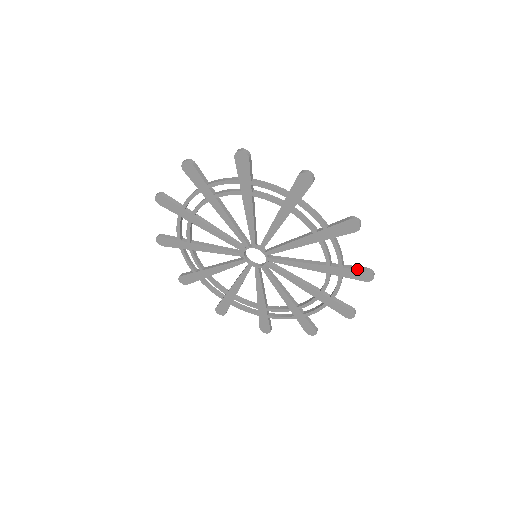
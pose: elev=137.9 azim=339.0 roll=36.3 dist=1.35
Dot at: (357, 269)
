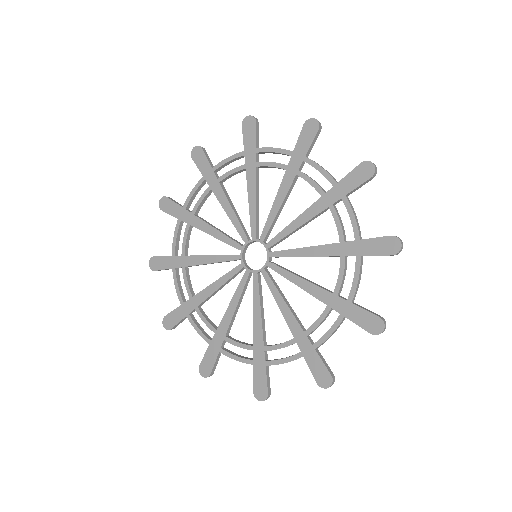
Dot at: (378, 237)
